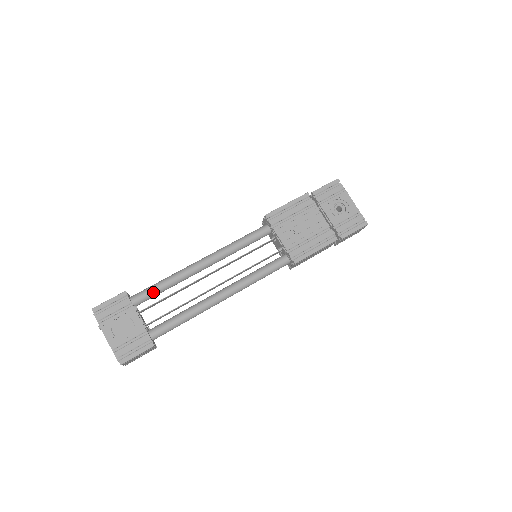
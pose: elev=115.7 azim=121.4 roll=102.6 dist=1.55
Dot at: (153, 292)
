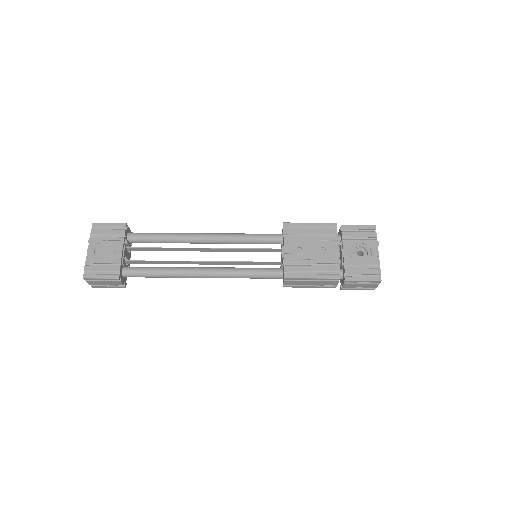
Dot at: (149, 237)
